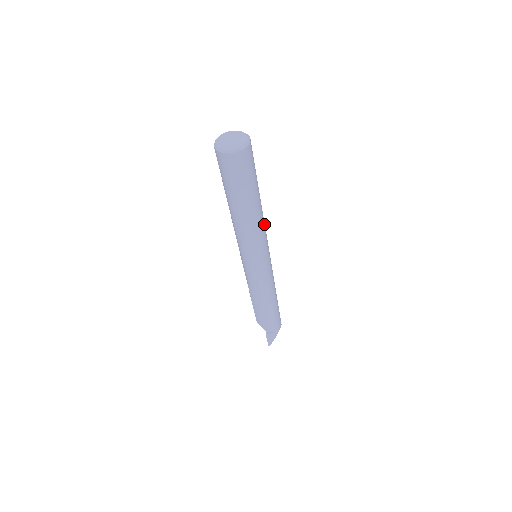
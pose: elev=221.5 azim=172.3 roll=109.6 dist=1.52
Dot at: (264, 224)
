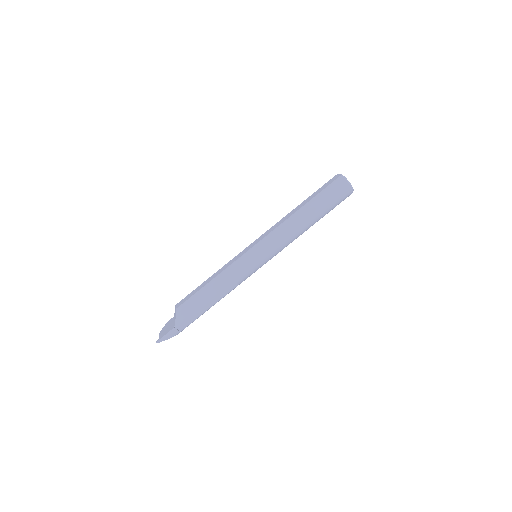
Dot at: occluded
